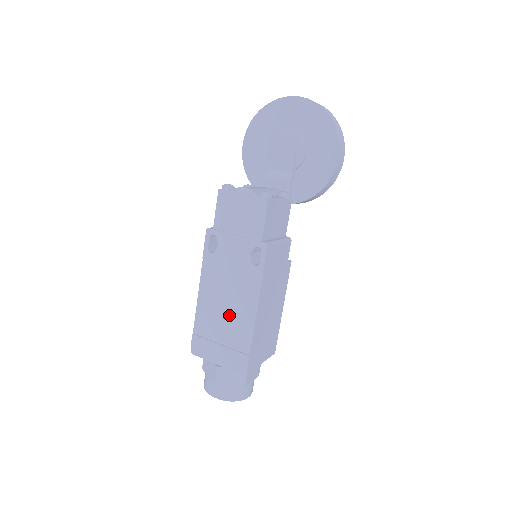
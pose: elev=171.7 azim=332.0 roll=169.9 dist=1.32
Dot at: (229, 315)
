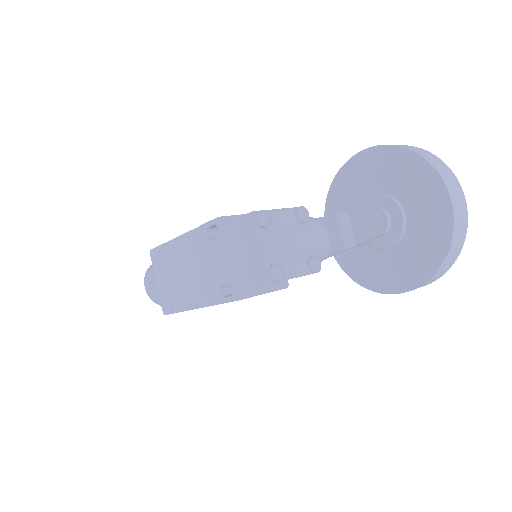
Dot at: (183, 279)
